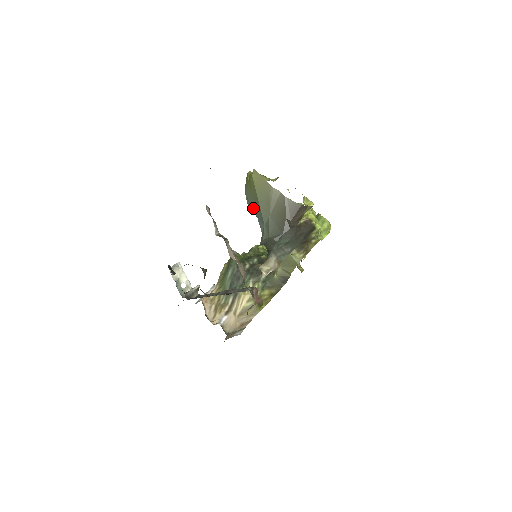
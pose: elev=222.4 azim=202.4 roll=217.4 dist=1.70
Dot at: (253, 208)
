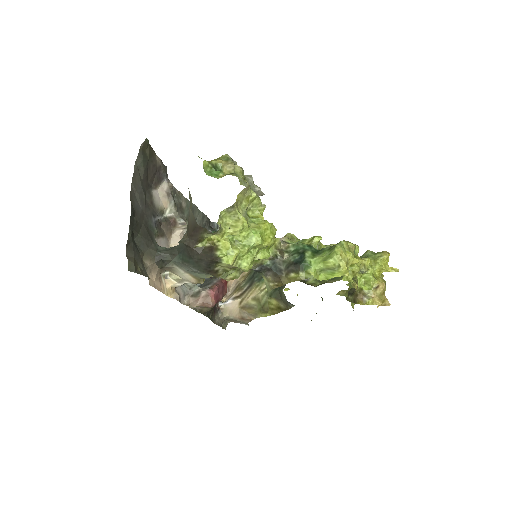
Dot at: occluded
